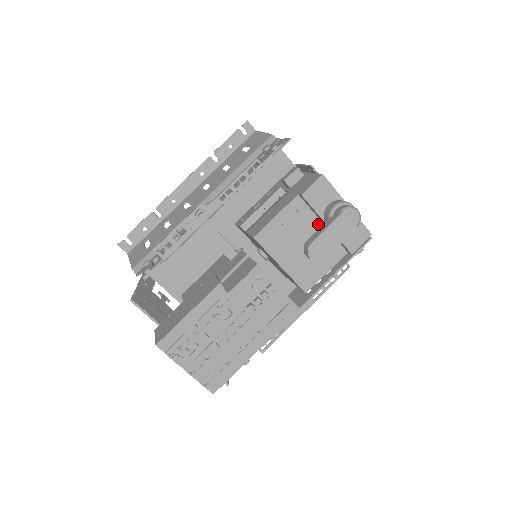
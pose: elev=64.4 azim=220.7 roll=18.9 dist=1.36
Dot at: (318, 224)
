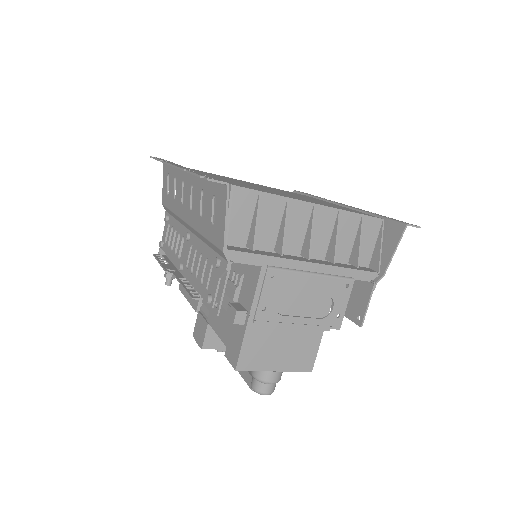
Dot at: occluded
